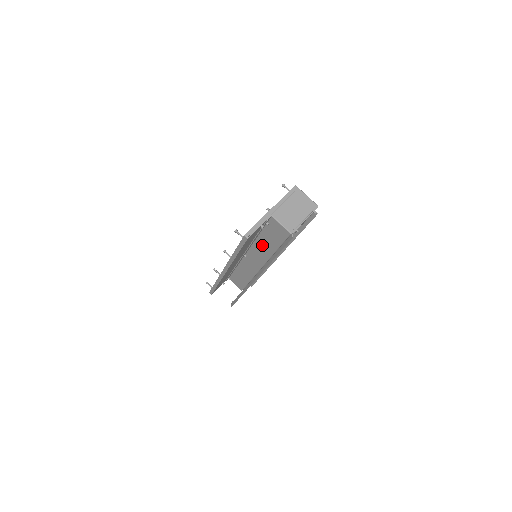
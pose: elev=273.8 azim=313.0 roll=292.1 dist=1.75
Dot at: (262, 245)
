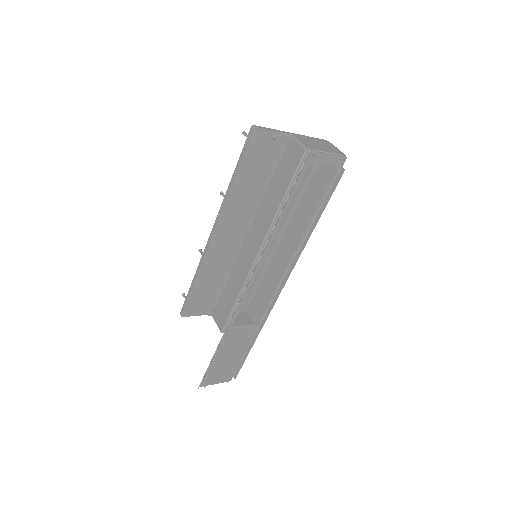
Dot at: (268, 203)
